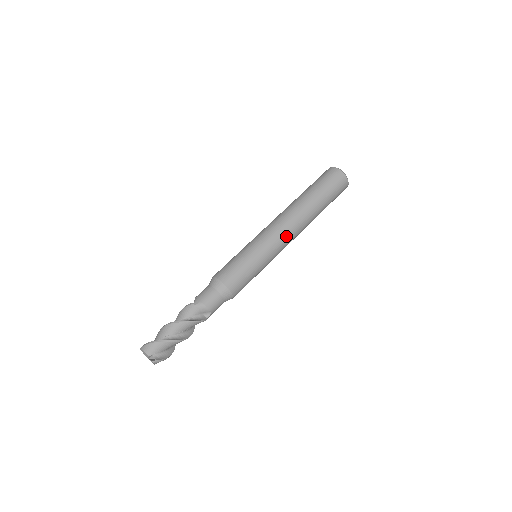
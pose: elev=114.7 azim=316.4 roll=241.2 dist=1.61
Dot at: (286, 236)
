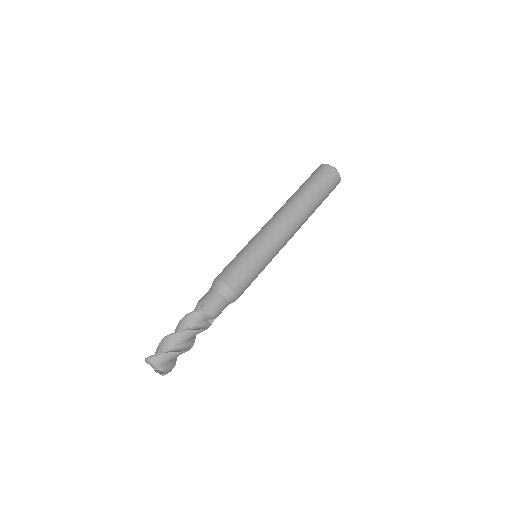
Dot at: (287, 238)
